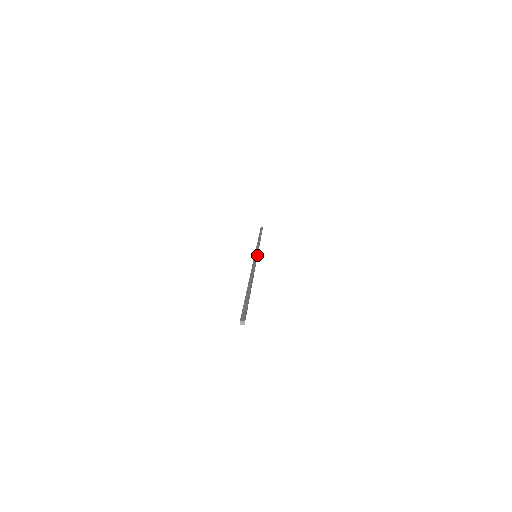
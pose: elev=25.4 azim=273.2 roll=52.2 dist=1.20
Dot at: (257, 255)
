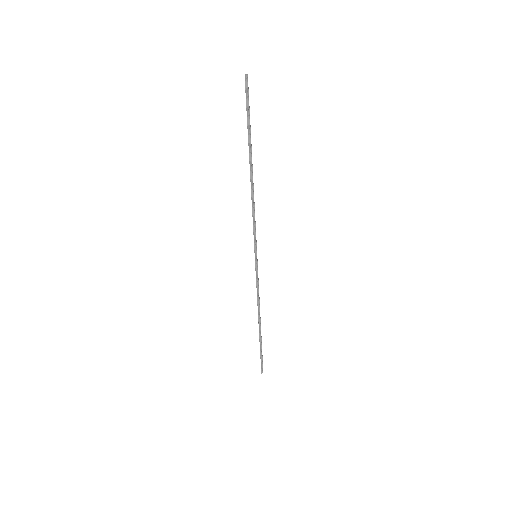
Dot at: occluded
